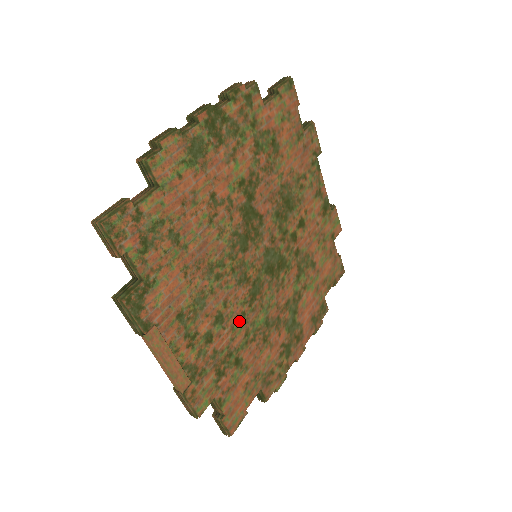
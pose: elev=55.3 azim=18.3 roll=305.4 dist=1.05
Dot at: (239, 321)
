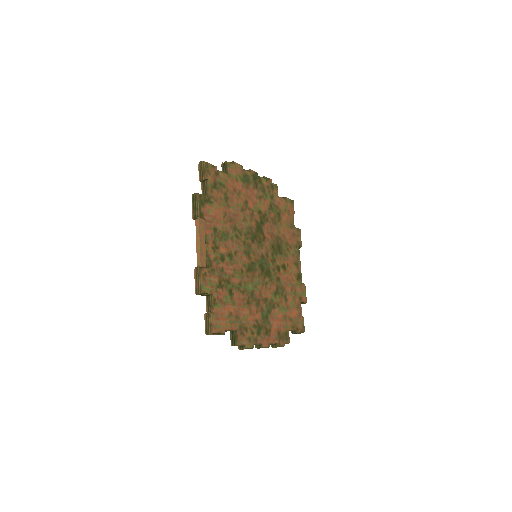
Dot at: (239, 272)
